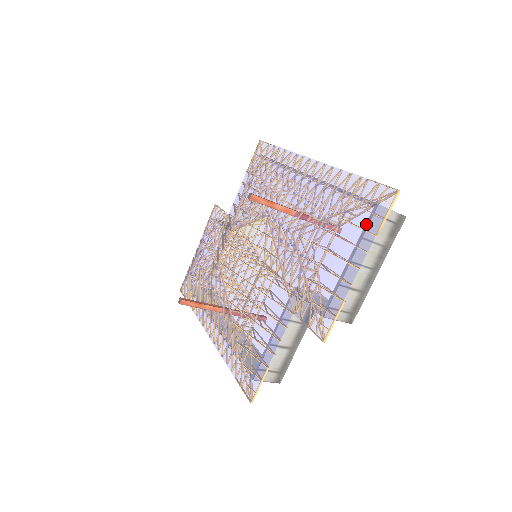
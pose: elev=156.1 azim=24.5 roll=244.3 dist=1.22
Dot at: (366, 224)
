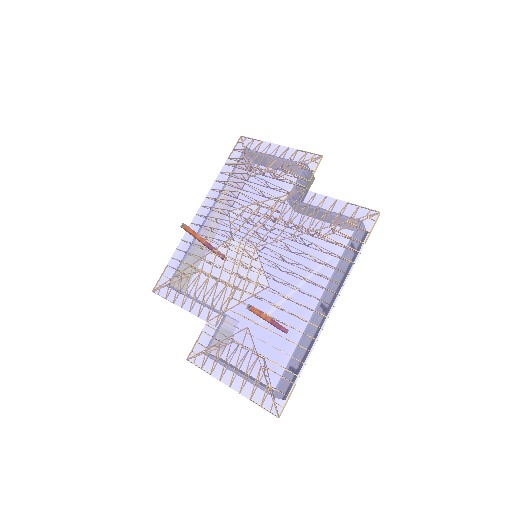
Dot at: (256, 393)
